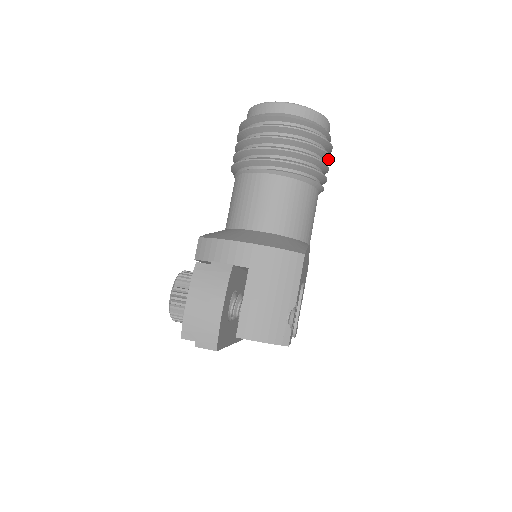
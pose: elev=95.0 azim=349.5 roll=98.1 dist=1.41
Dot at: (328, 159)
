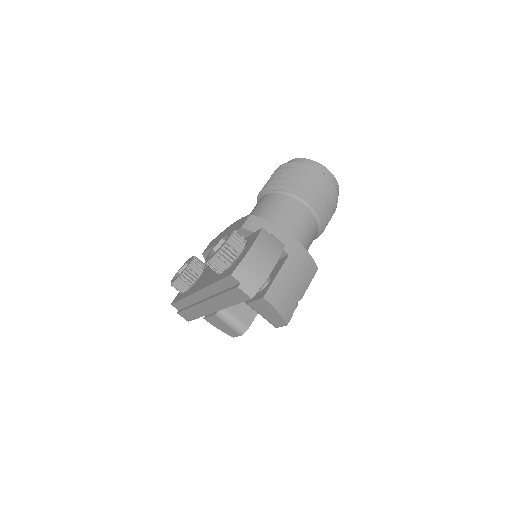
Dot at: occluded
